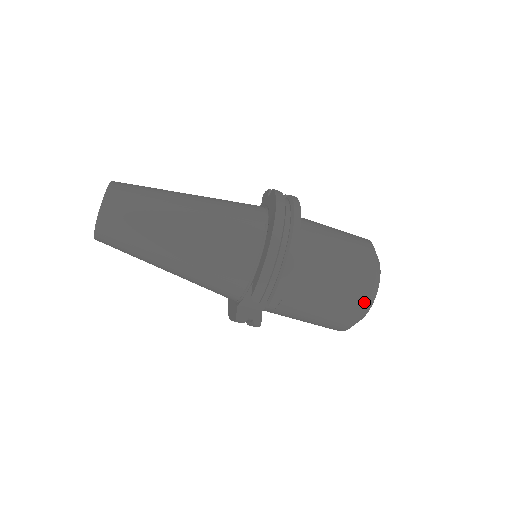
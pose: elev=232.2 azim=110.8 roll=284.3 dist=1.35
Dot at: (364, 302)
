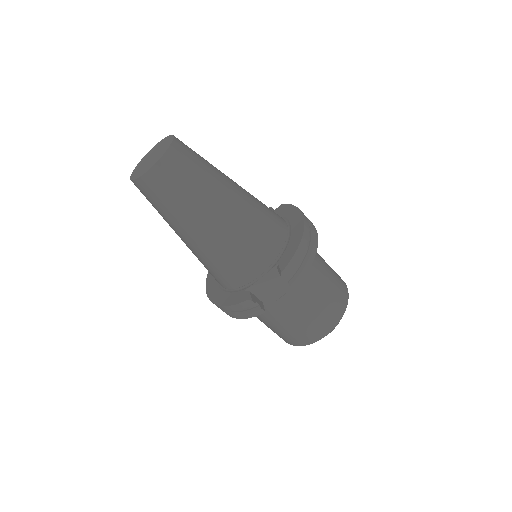
Dot at: (341, 313)
